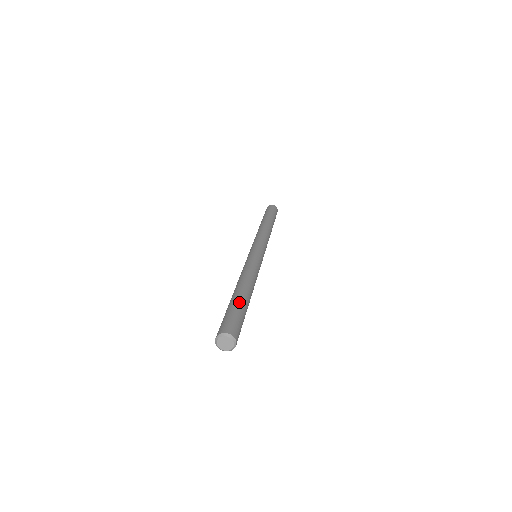
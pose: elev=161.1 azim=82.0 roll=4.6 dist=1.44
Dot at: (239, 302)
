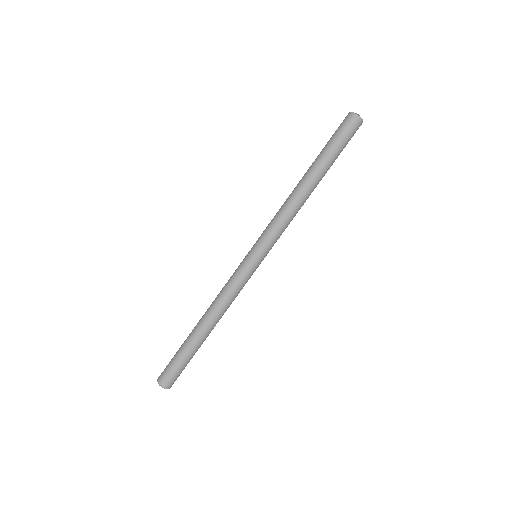
Dot at: (188, 350)
